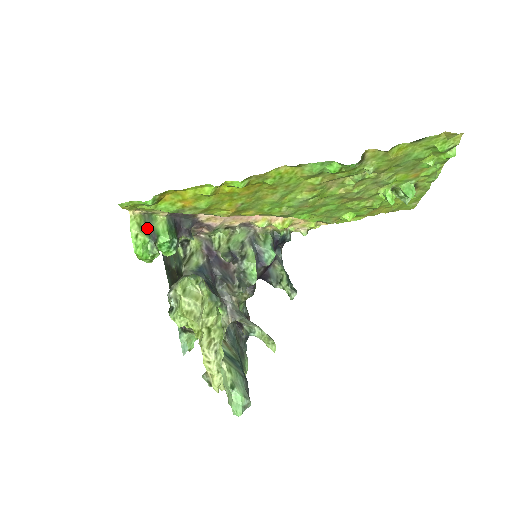
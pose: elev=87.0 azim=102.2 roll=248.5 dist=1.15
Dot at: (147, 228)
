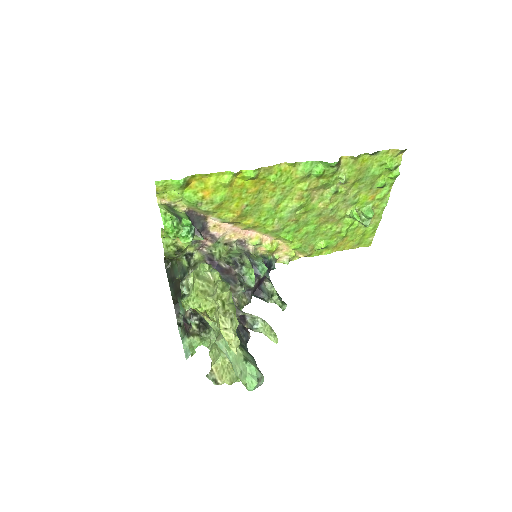
Dot at: (172, 212)
